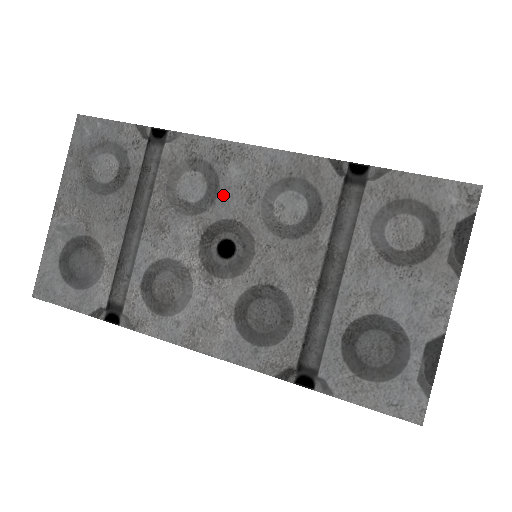
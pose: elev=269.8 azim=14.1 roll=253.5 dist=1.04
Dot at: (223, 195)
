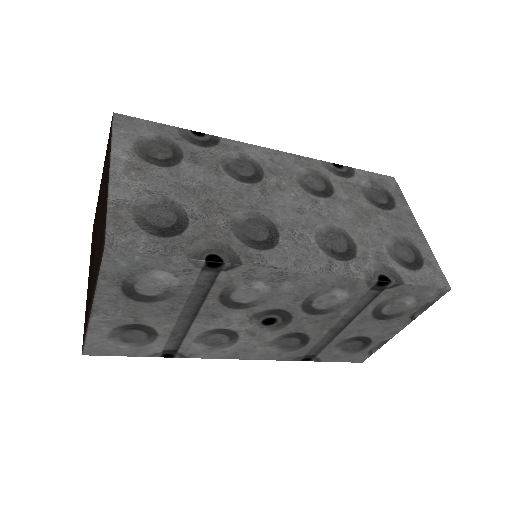
Dot at: (273, 298)
